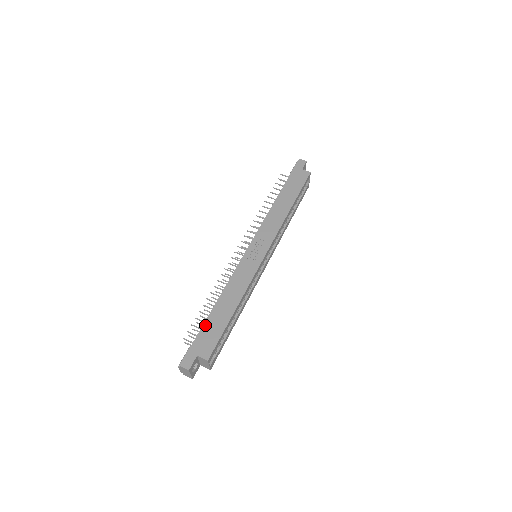
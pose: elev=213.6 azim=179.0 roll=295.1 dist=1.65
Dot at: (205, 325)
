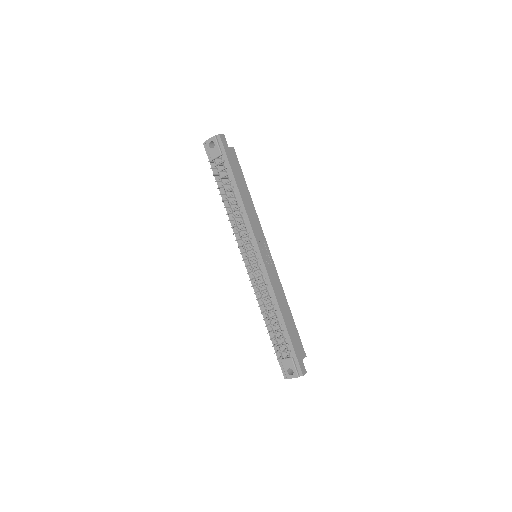
Dot at: (291, 337)
